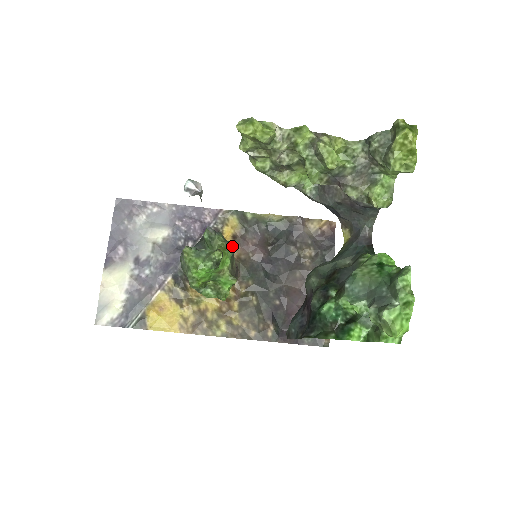
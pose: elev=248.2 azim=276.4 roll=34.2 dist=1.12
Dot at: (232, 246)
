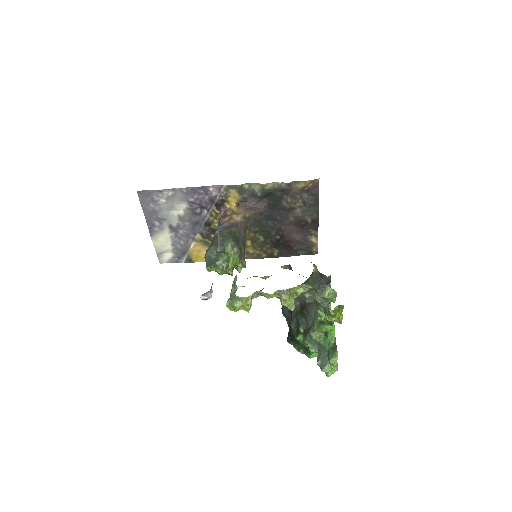
Dot at: (238, 248)
